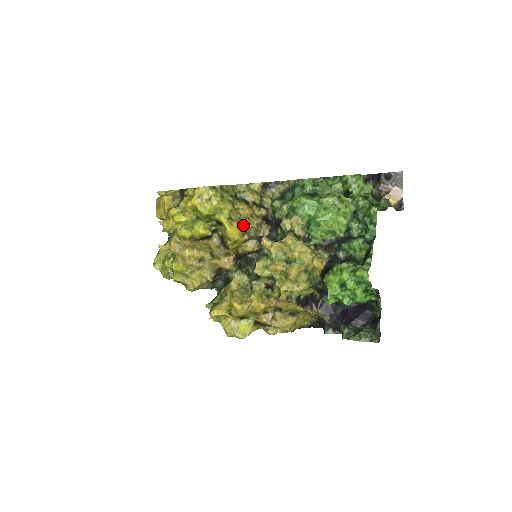
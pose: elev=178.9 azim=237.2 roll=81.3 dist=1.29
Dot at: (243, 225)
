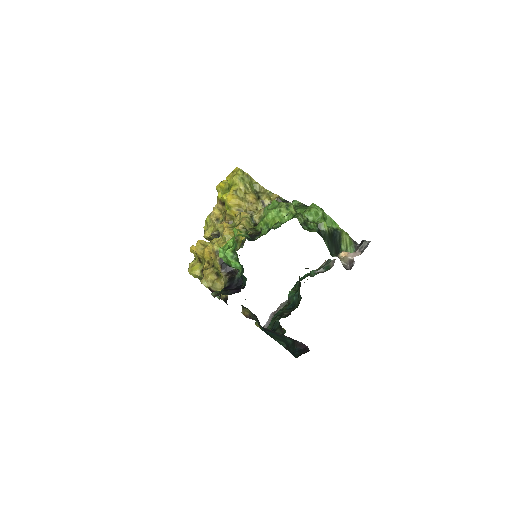
Dot at: (240, 202)
